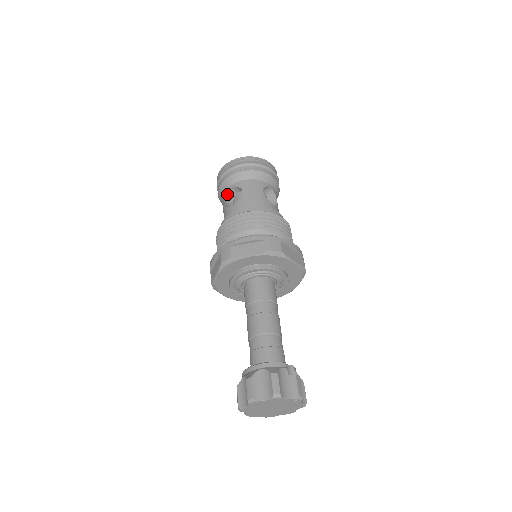
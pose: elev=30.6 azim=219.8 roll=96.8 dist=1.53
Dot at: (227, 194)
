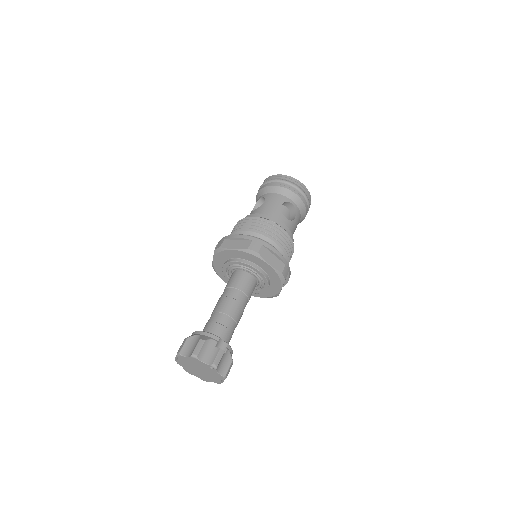
Dot at: (257, 202)
